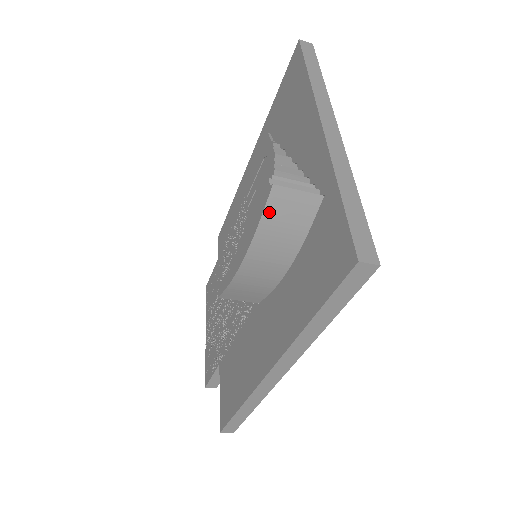
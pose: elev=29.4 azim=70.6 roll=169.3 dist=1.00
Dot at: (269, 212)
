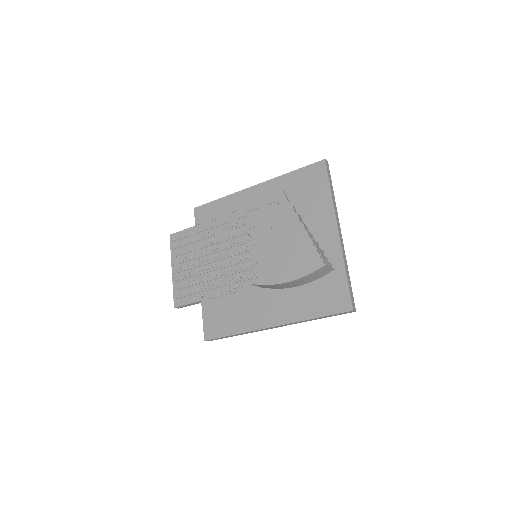
Dot at: (316, 271)
